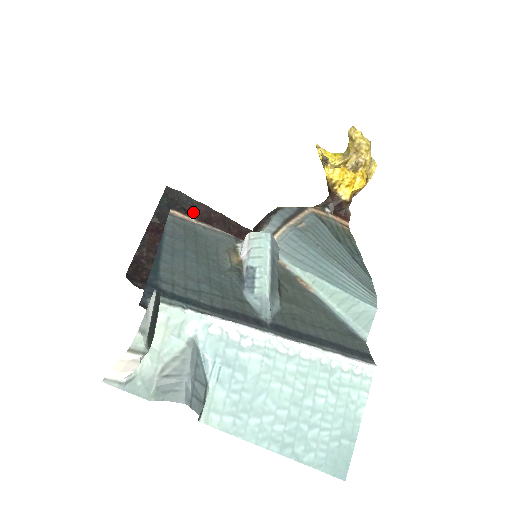
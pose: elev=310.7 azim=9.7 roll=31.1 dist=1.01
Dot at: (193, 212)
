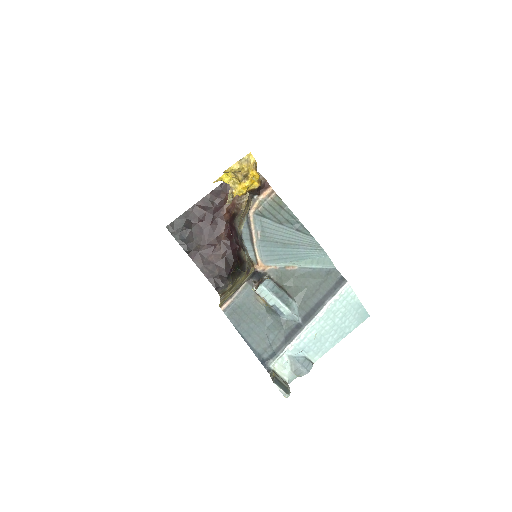
Dot at: (191, 221)
